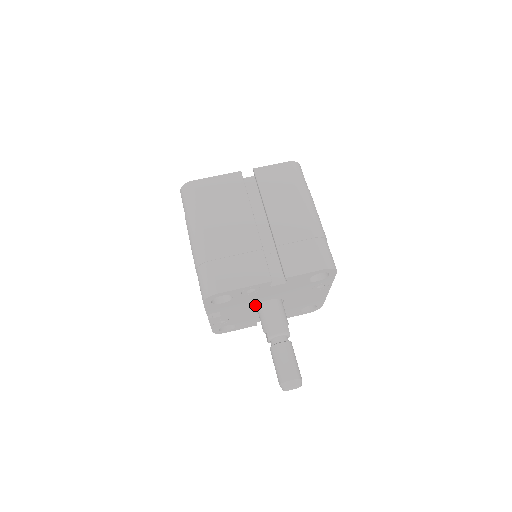
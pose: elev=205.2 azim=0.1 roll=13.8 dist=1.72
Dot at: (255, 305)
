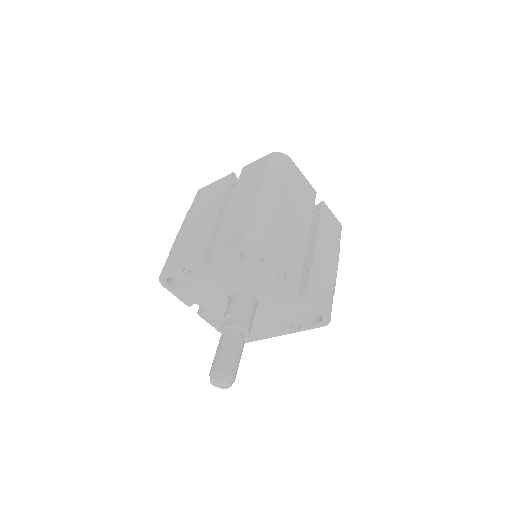
Dot at: (240, 289)
